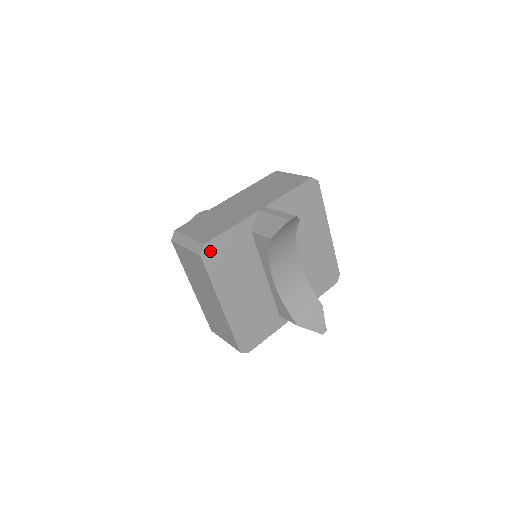
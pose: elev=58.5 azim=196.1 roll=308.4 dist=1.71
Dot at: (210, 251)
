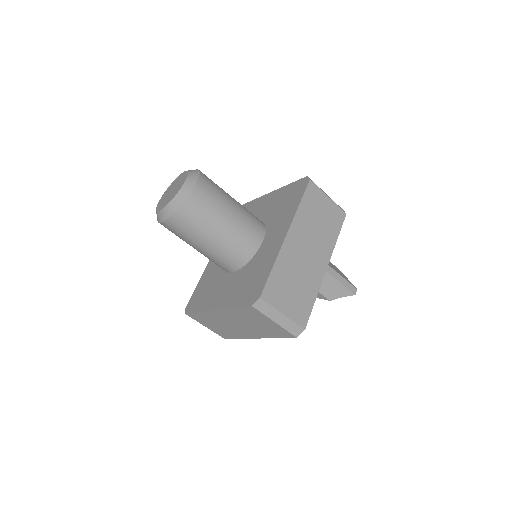
Dot at: occluded
